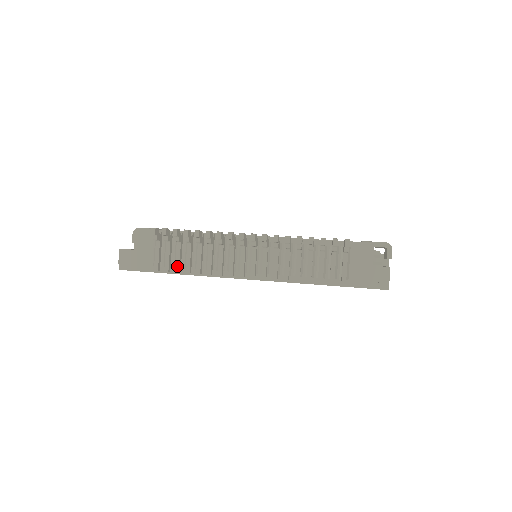
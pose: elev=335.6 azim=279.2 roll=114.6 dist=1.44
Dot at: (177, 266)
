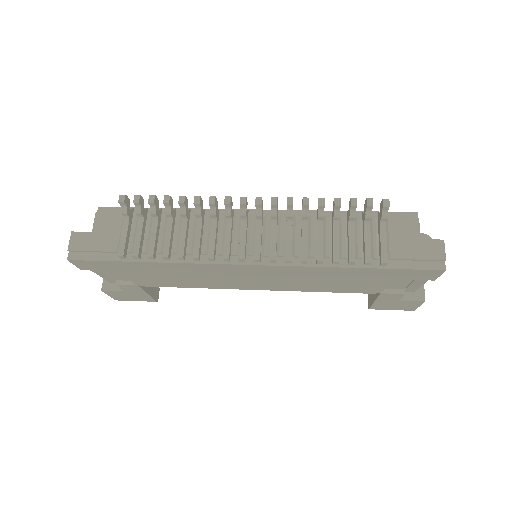
Dot at: (151, 249)
